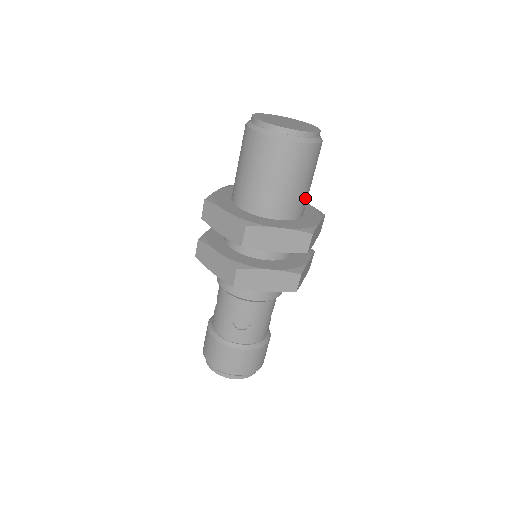
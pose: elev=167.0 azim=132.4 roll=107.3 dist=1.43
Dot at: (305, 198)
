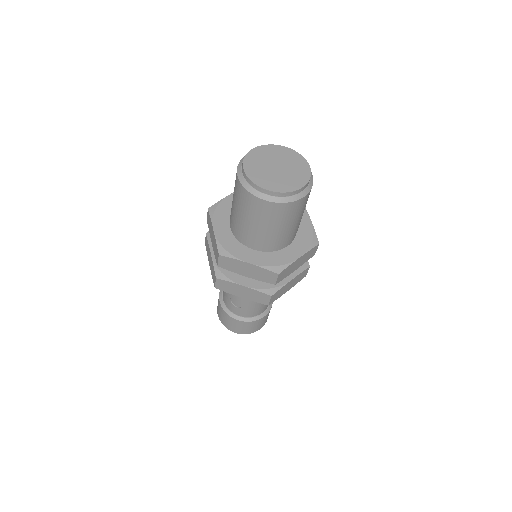
Dot at: (287, 236)
